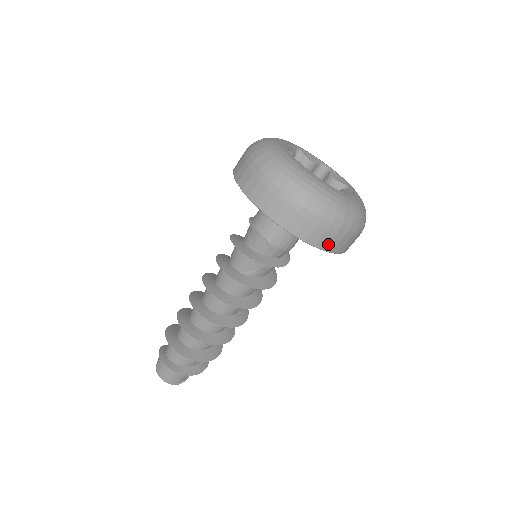
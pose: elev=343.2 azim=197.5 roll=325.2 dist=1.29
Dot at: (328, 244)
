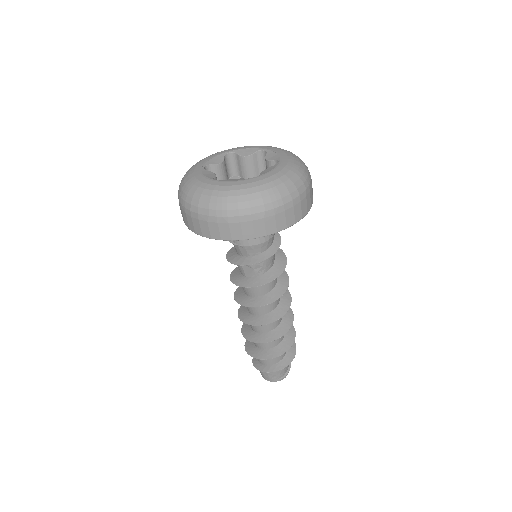
Dot at: (254, 232)
